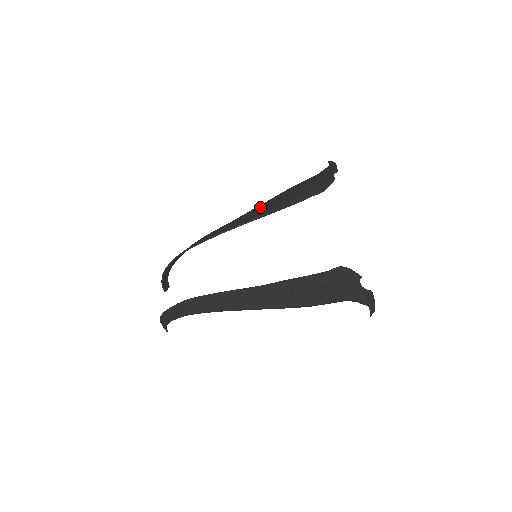
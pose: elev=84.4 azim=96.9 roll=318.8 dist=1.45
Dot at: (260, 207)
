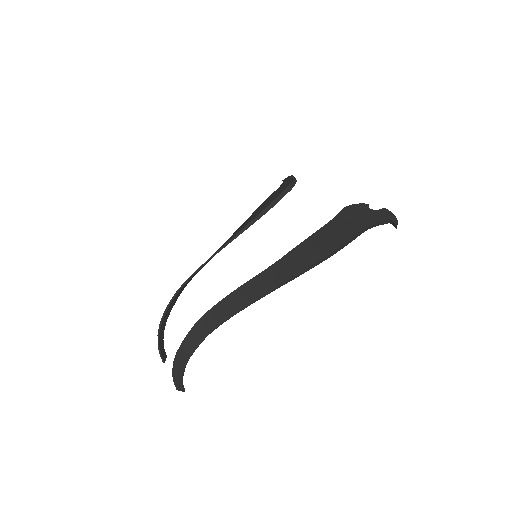
Dot at: (239, 228)
